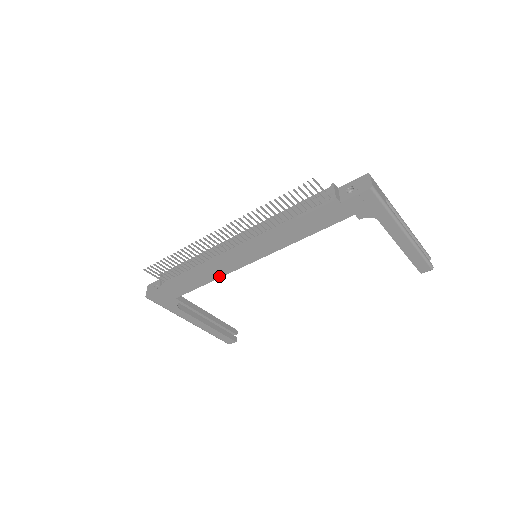
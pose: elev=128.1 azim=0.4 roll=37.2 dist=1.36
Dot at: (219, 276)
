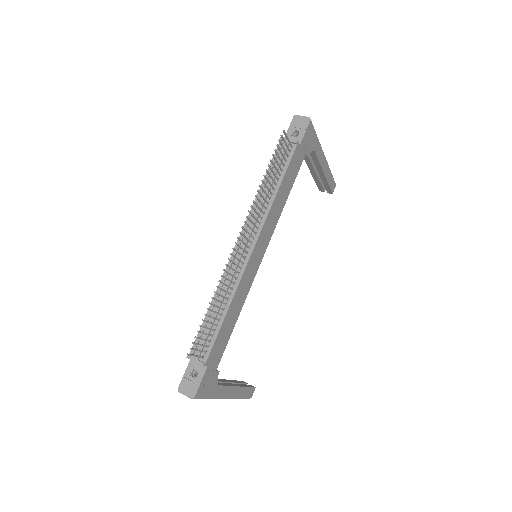
Dot at: (243, 302)
